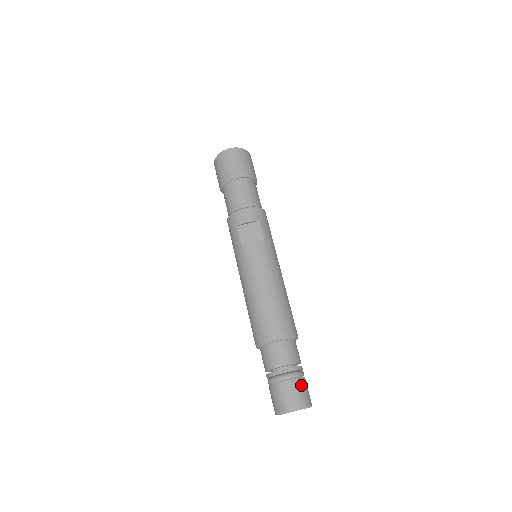
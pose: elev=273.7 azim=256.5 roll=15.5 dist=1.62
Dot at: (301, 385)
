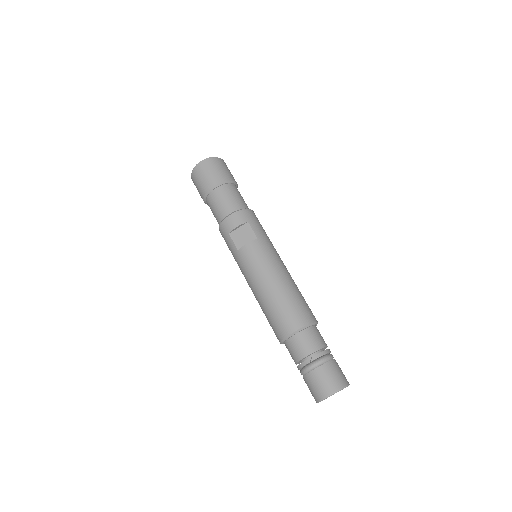
Dot at: (332, 368)
